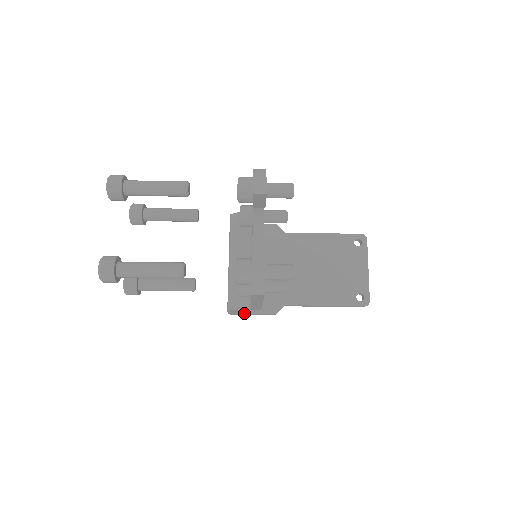
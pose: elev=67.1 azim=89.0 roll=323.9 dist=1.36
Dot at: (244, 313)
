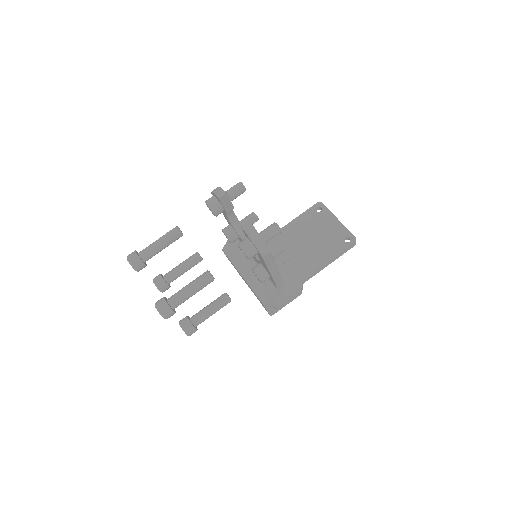
Dot at: (279, 306)
